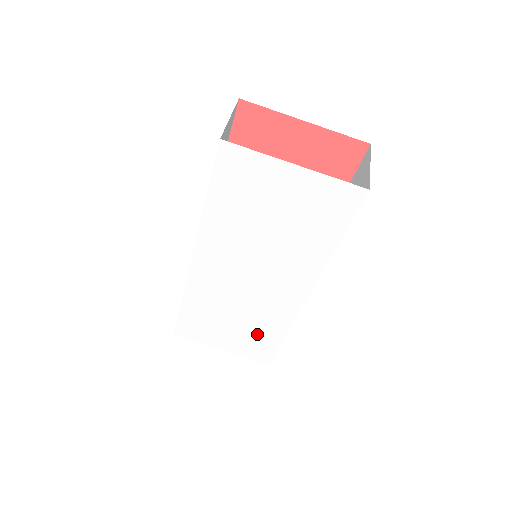
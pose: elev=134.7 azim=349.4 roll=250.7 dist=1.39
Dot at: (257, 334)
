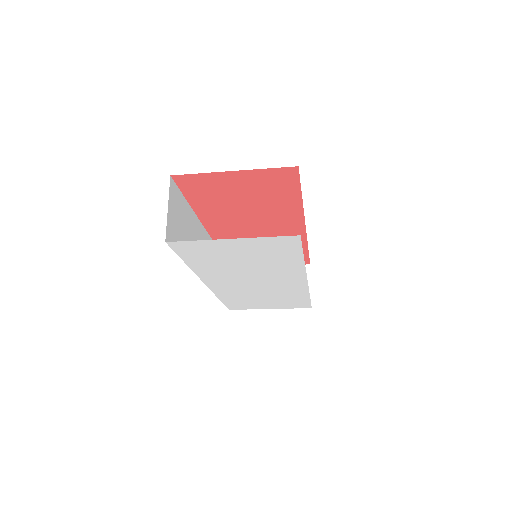
Dot at: (288, 299)
